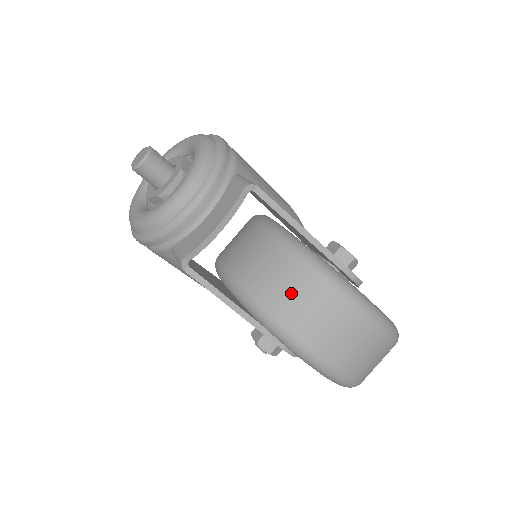
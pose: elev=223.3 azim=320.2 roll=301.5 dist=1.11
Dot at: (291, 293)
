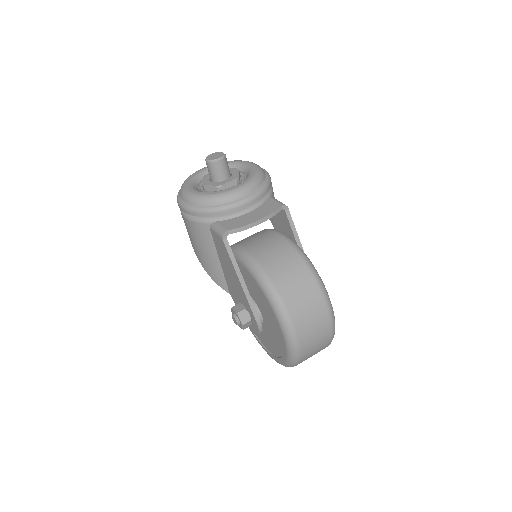
Dot at: (292, 279)
